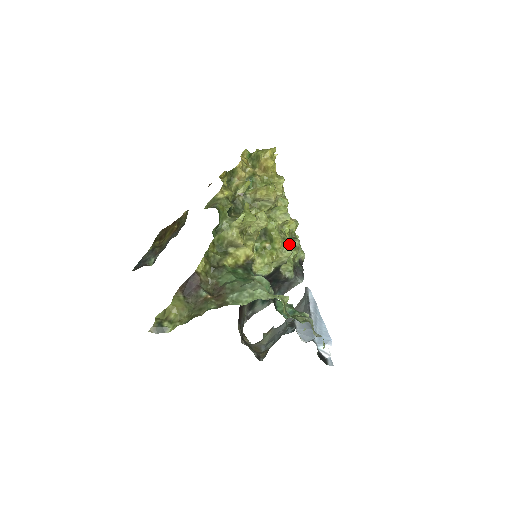
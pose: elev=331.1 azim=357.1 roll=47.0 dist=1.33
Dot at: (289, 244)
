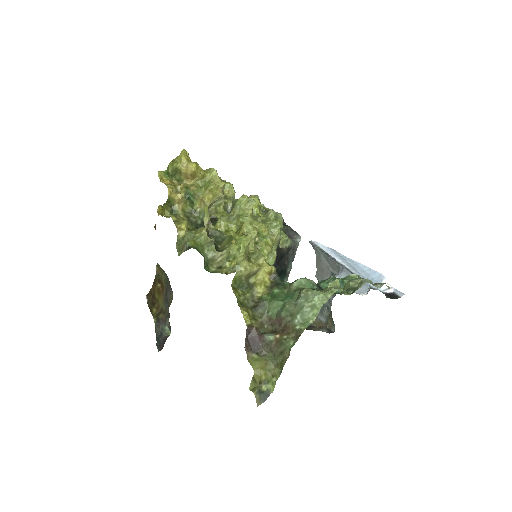
Dot at: occluded
